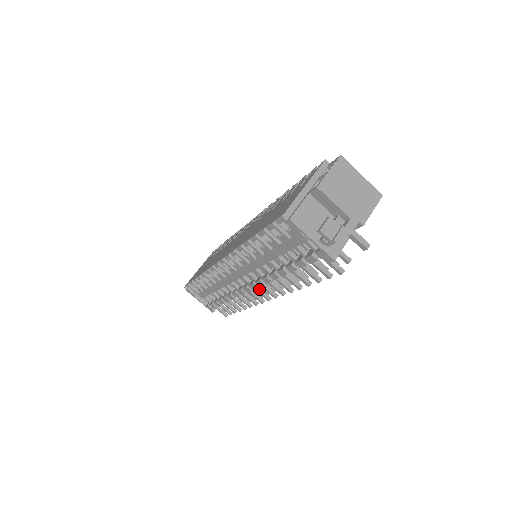
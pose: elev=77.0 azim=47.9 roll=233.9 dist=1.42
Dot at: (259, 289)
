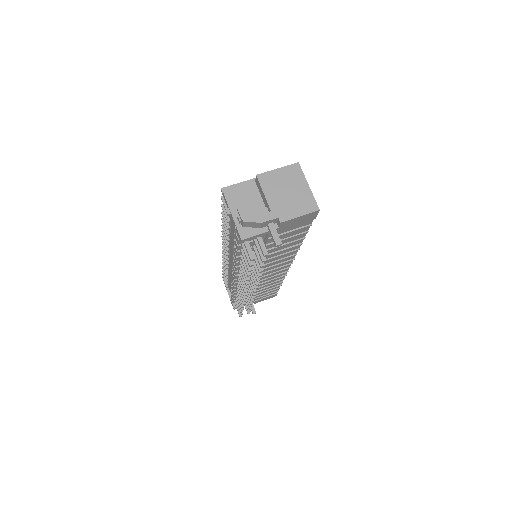
Dot at: occluded
